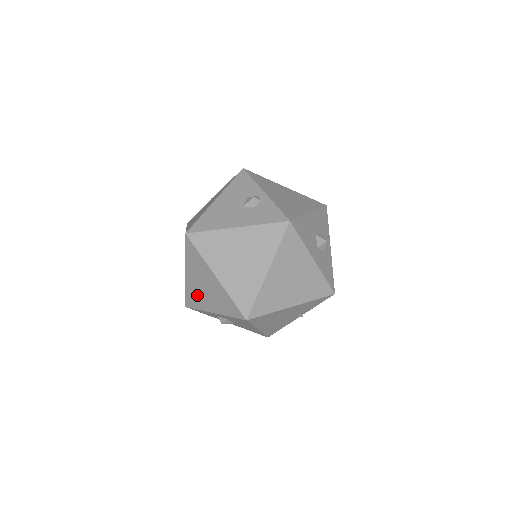
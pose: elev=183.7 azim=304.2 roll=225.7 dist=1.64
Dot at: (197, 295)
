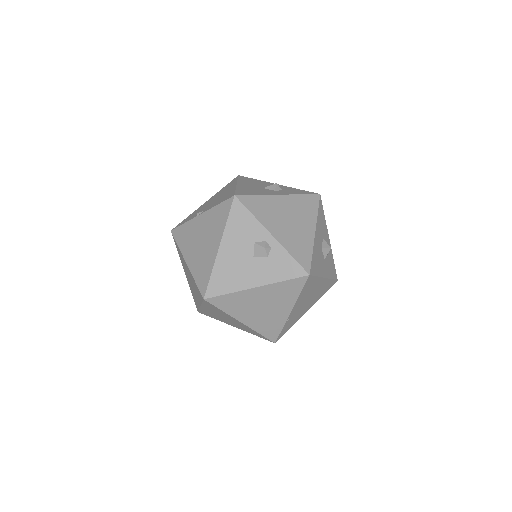
Dot at: (215, 316)
